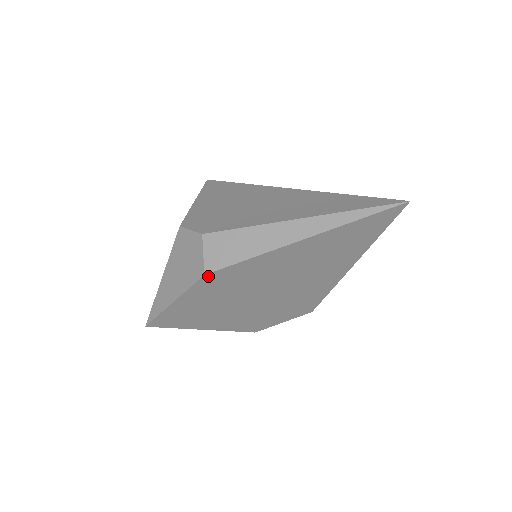
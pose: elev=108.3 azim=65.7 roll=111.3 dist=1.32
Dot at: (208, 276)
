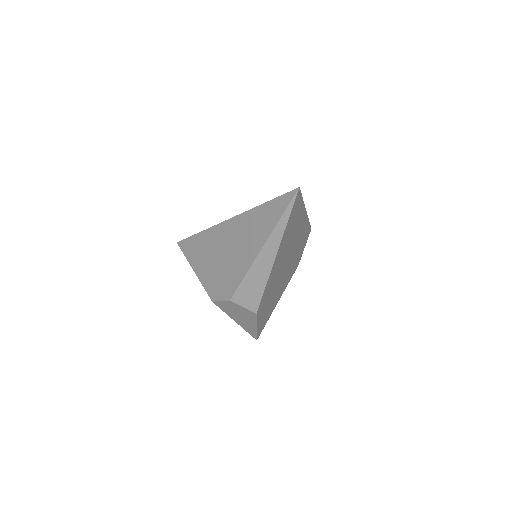
Dot at: (258, 311)
